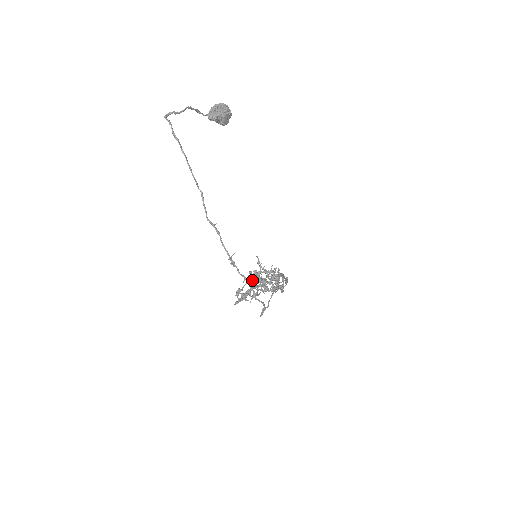
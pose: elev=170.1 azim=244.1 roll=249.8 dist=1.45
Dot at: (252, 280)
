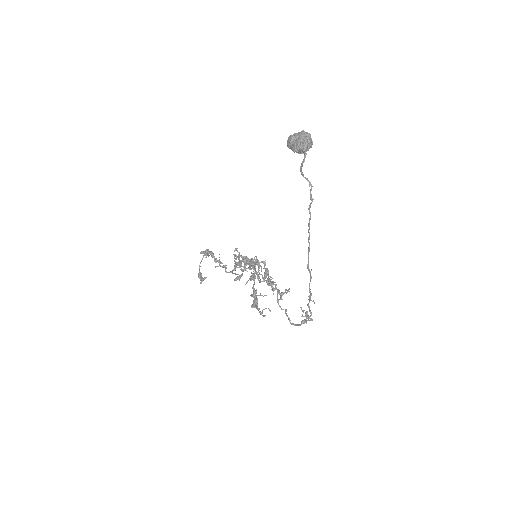
Dot at: (254, 280)
